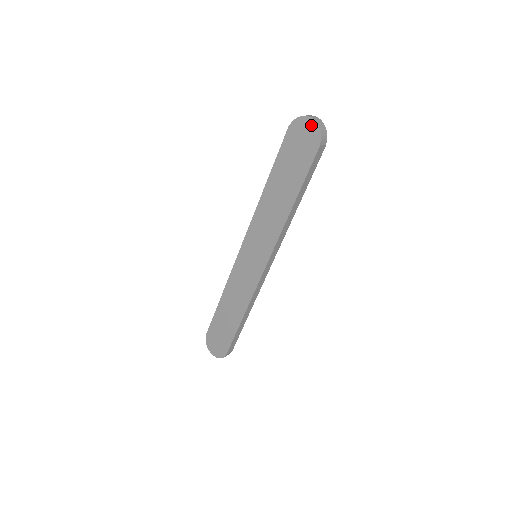
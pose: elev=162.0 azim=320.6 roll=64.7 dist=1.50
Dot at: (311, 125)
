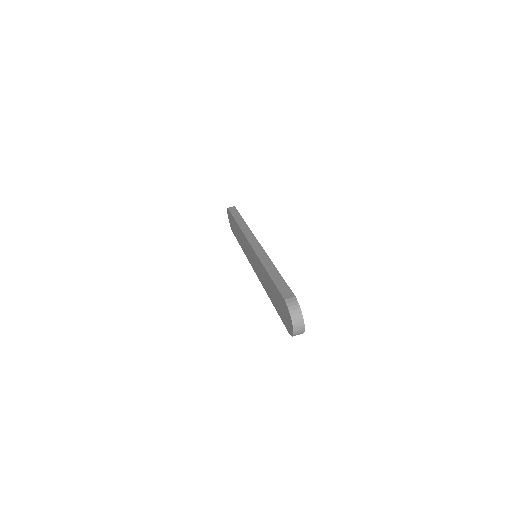
Dot at: (291, 326)
